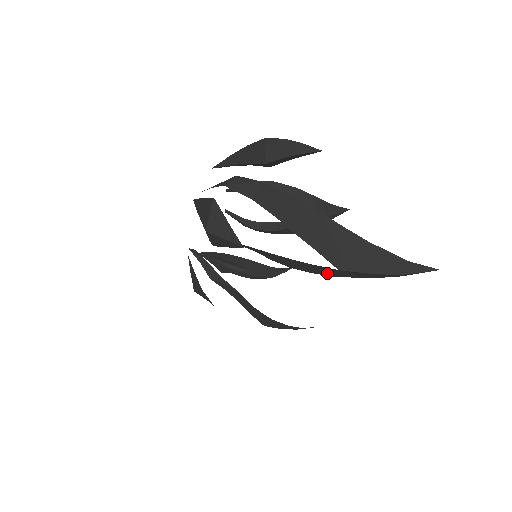
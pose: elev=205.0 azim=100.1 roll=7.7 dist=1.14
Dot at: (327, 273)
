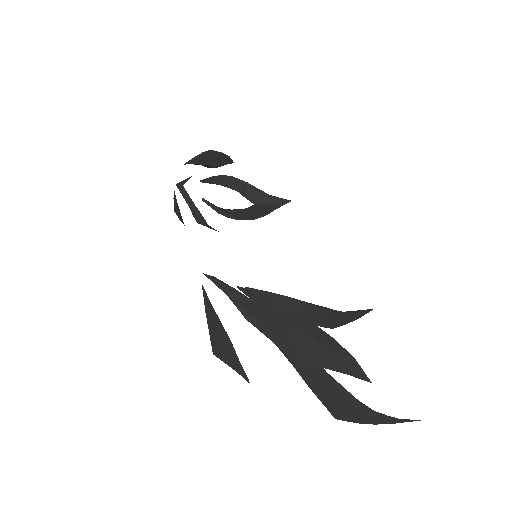
Dot at: occluded
